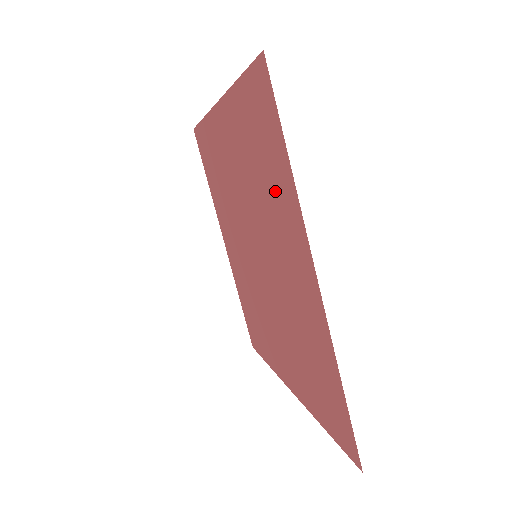
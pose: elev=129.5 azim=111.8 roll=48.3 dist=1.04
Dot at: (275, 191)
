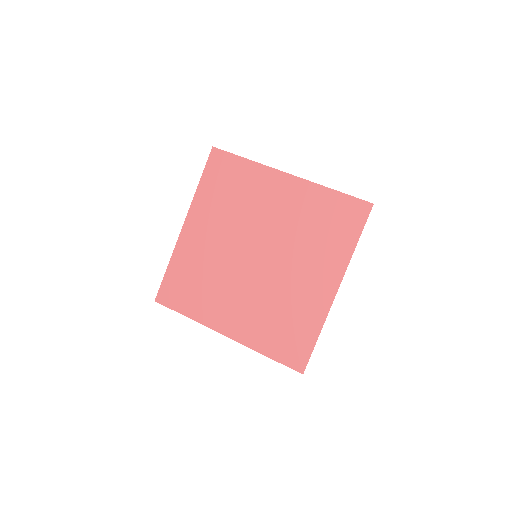
Dot at: (247, 185)
